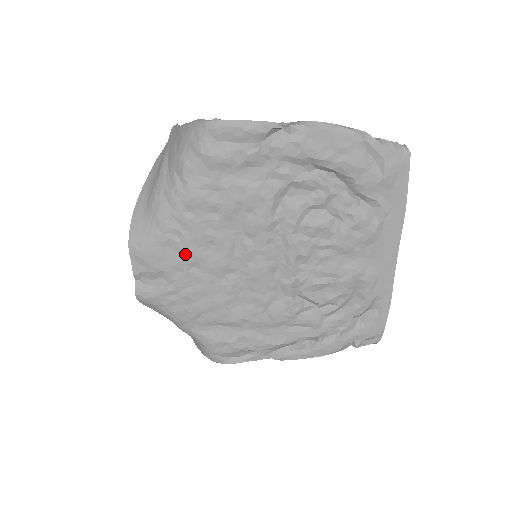
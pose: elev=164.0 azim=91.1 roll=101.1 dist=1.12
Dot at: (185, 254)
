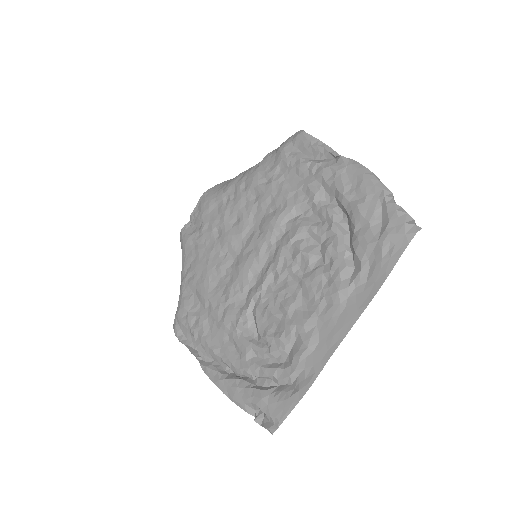
Dot at: (221, 217)
